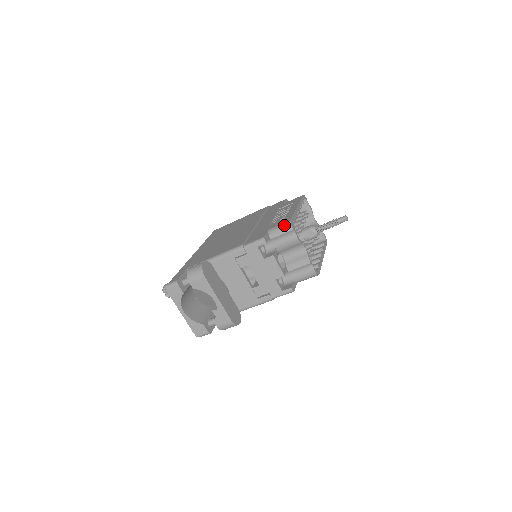
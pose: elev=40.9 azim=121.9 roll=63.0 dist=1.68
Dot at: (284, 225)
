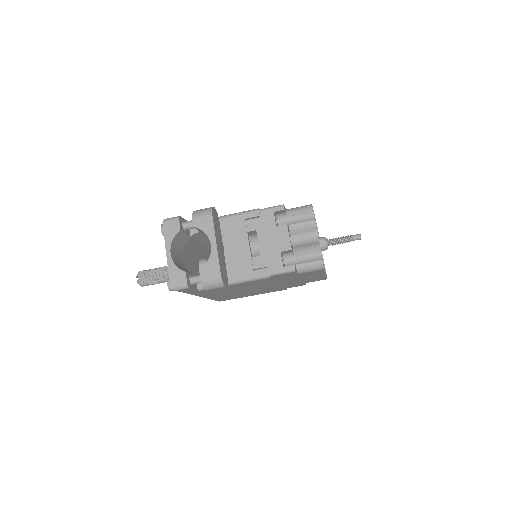
Dot at: (304, 206)
